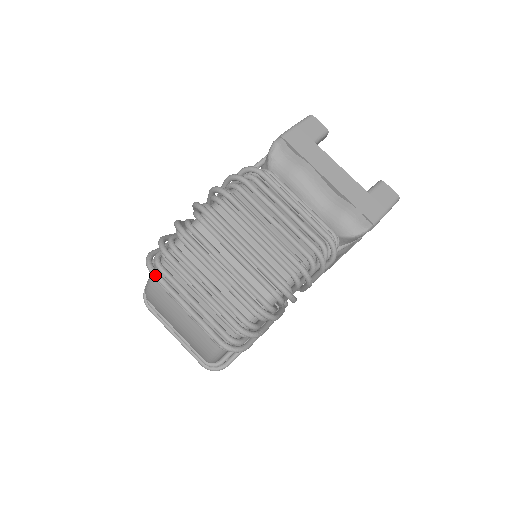
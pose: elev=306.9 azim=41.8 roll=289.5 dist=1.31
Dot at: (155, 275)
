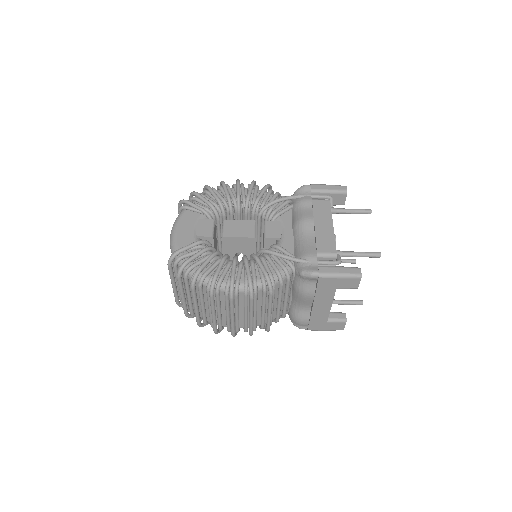
Dot at: (169, 268)
